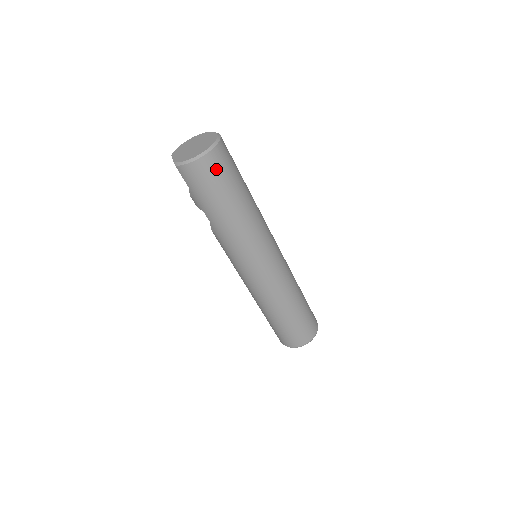
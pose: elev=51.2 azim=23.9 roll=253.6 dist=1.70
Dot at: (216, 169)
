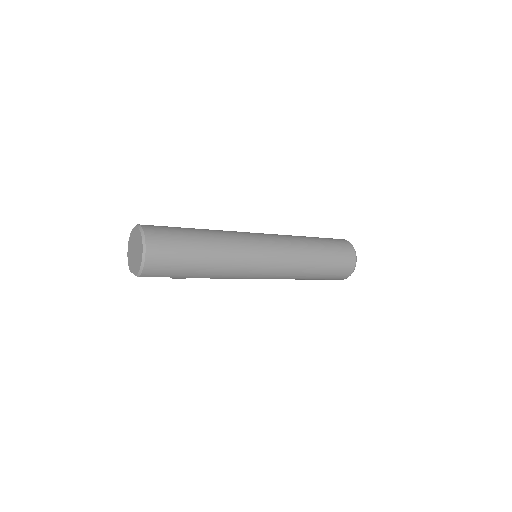
Dot at: (163, 249)
